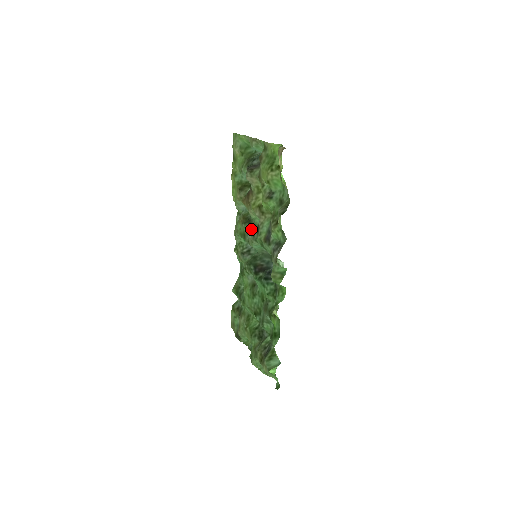
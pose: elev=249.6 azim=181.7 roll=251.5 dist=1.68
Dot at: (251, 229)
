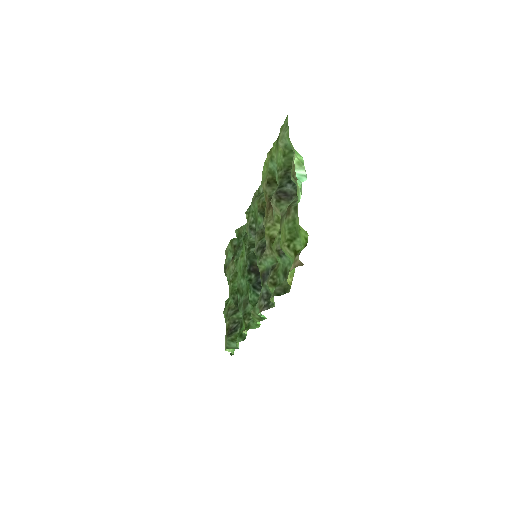
Dot at: (261, 233)
